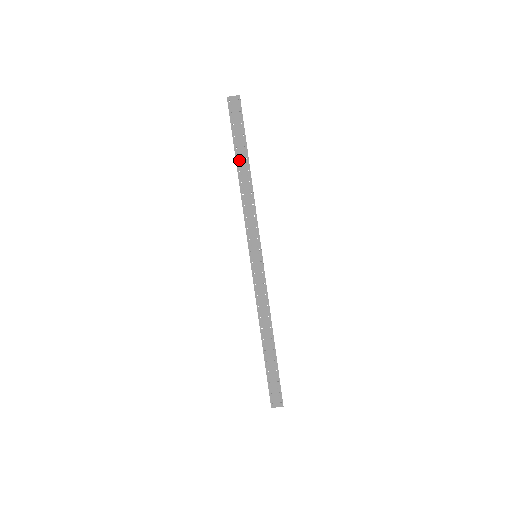
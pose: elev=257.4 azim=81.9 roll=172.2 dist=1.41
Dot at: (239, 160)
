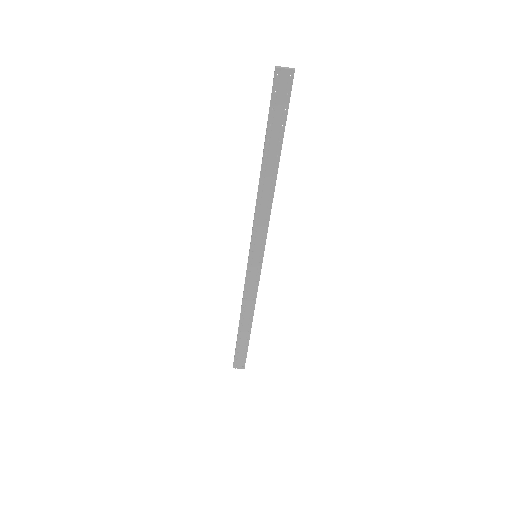
Dot at: (267, 155)
